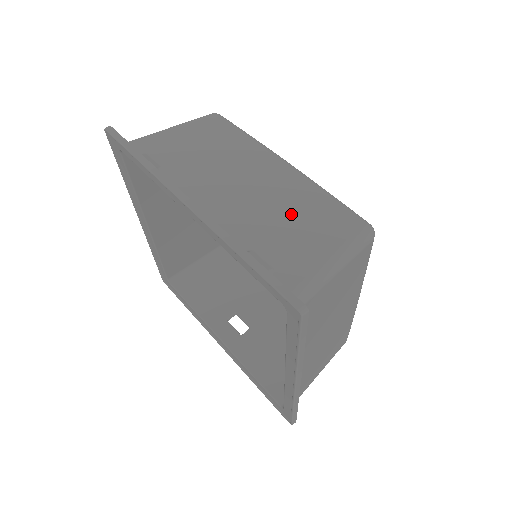
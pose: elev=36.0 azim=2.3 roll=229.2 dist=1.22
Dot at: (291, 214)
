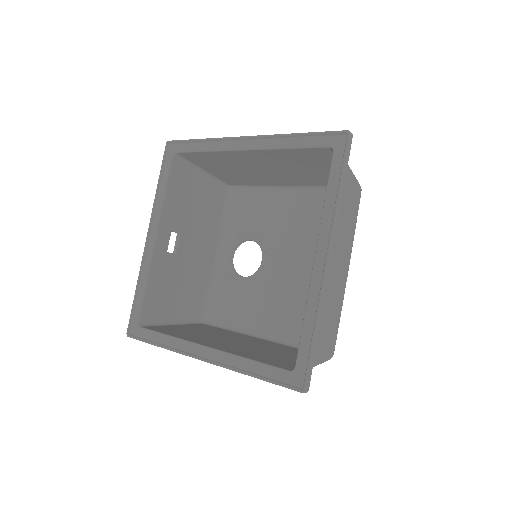
Dot at: (330, 314)
